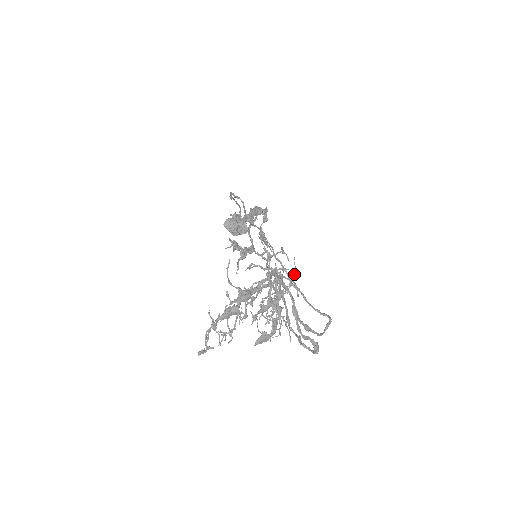
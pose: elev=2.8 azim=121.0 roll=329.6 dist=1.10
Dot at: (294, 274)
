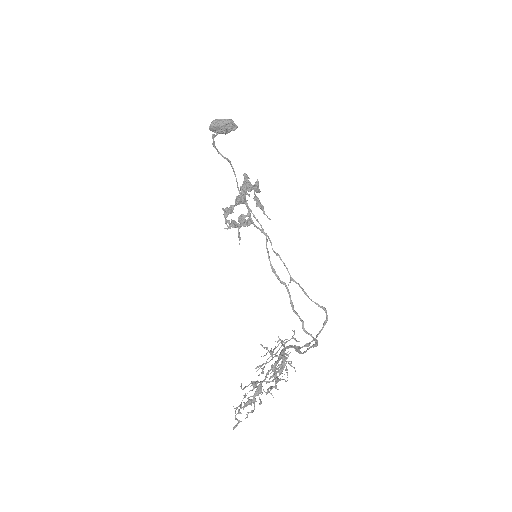
Dot at: occluded
